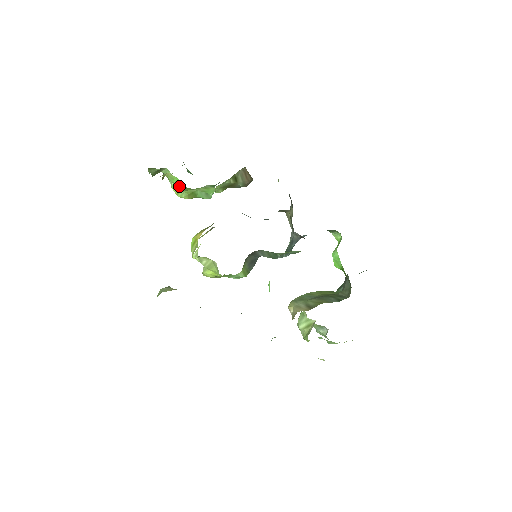
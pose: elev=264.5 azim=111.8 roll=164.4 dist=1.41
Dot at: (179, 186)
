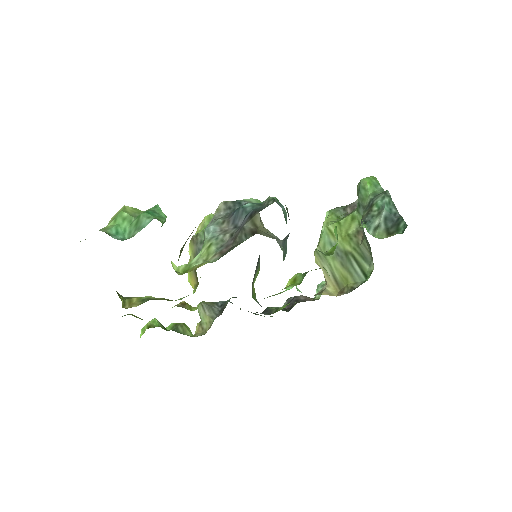
Dot at: occluded
